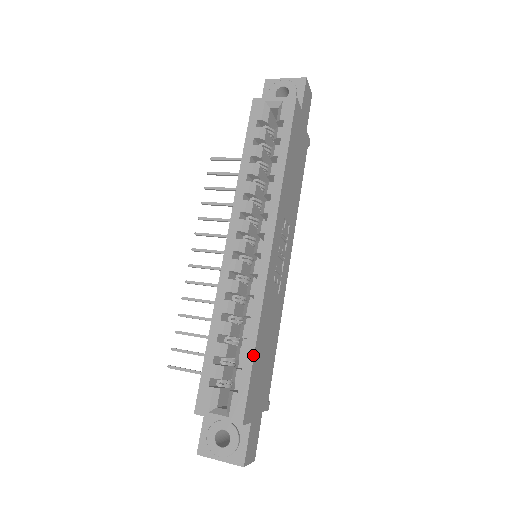
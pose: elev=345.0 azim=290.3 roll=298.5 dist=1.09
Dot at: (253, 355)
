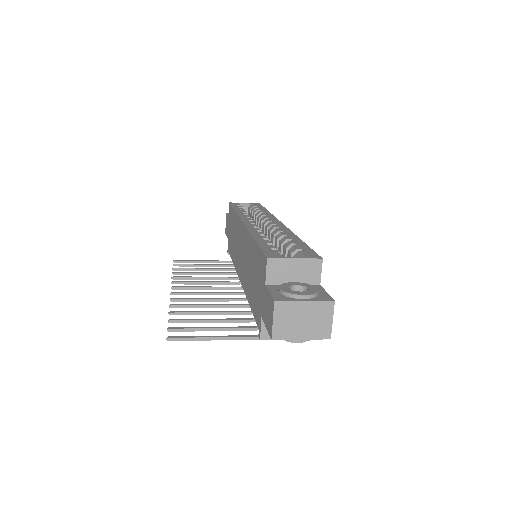
Dot at: (303, 242)
